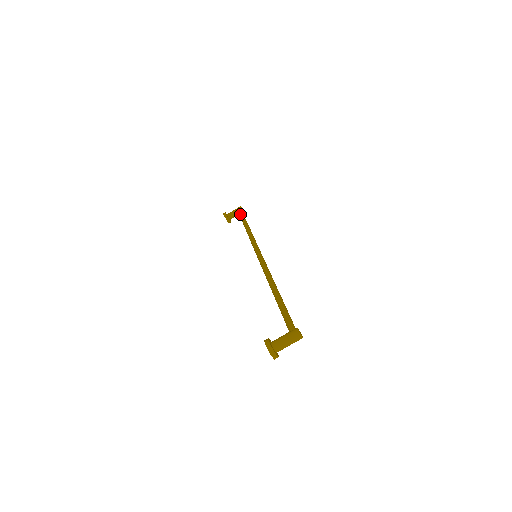
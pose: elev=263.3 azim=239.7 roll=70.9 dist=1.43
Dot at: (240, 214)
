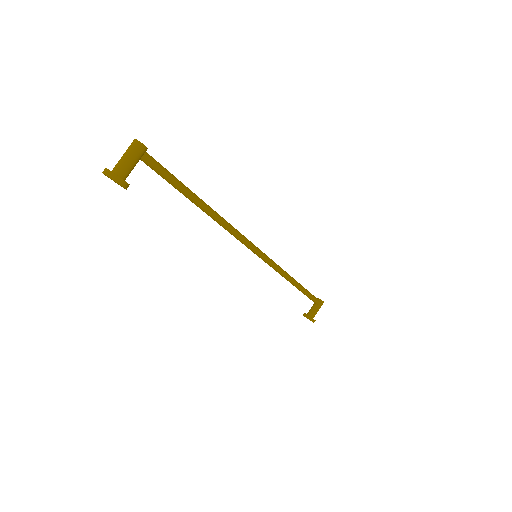
Dot at: occluded
